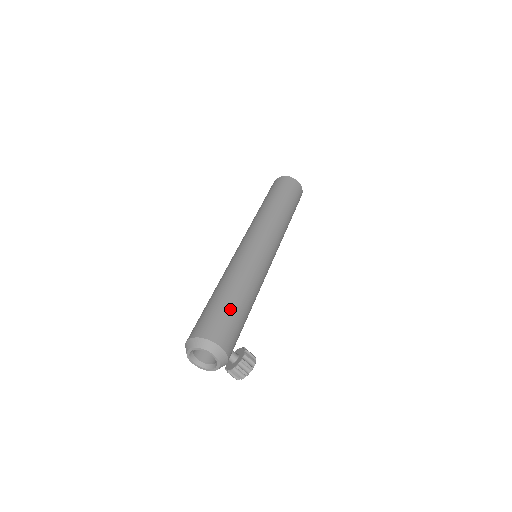
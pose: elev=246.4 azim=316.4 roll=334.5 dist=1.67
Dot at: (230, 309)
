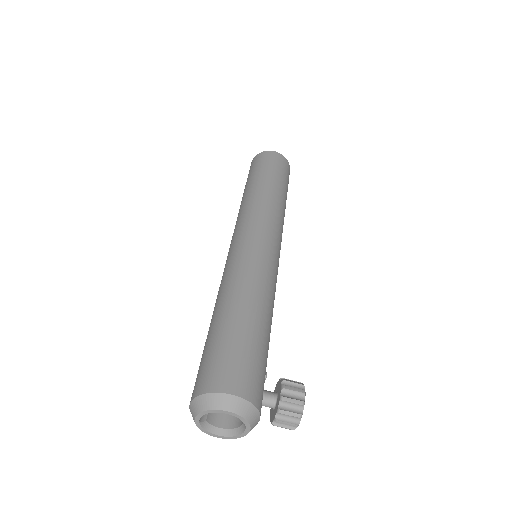
Dot at: (230, 335)
